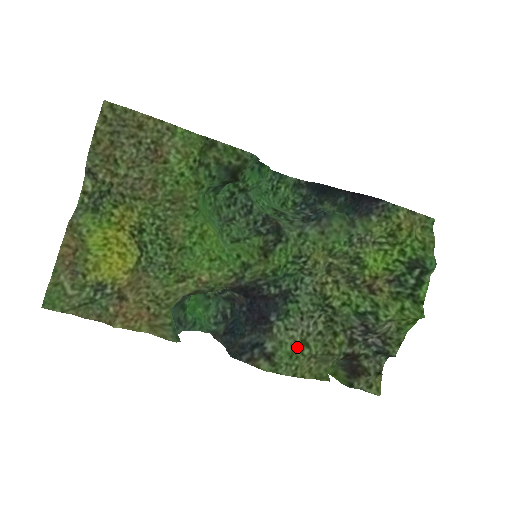
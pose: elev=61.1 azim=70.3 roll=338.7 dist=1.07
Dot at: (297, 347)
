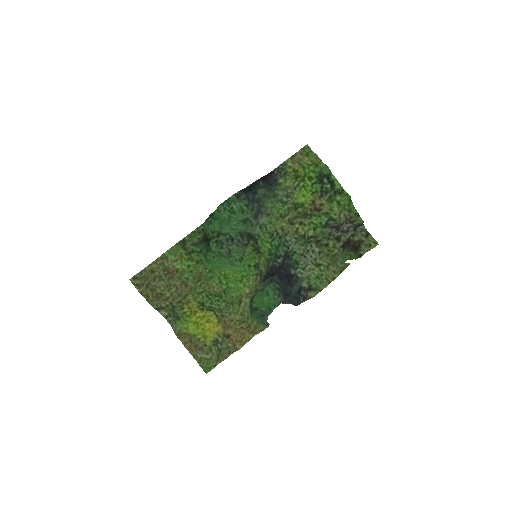
Dot at: (316, 271)
